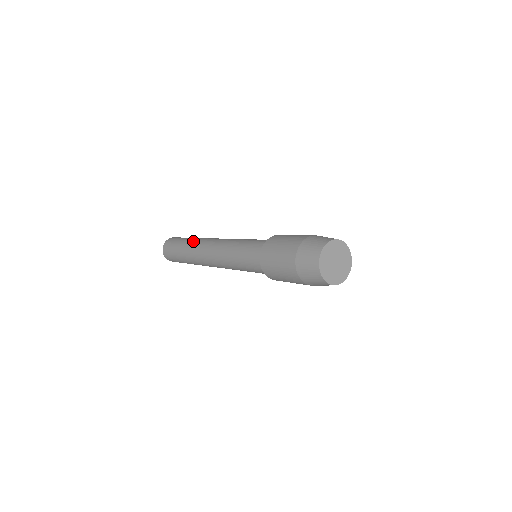
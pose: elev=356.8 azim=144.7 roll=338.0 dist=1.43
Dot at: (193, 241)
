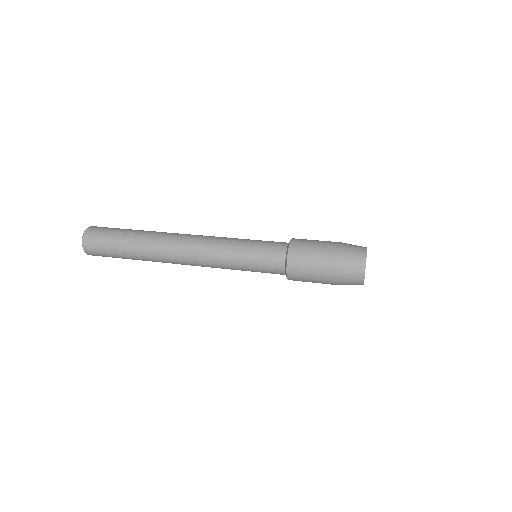
Dot at: (155, 231)
